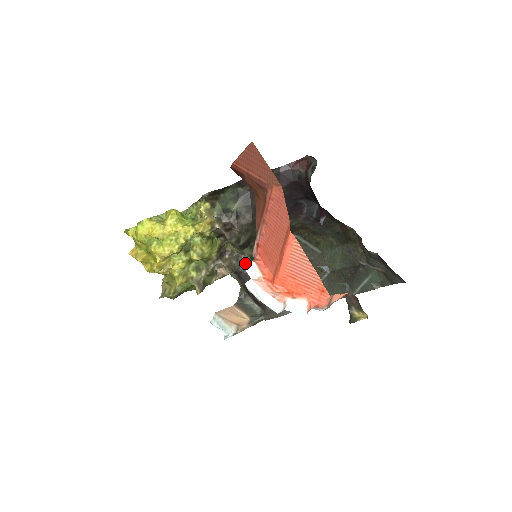
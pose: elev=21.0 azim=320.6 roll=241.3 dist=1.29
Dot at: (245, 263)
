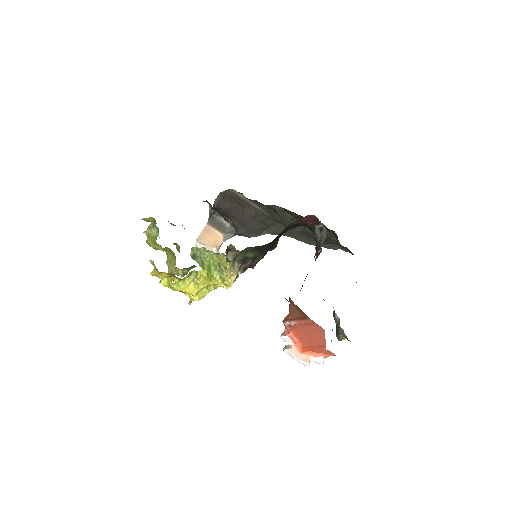
Dot at: (282, 337)
